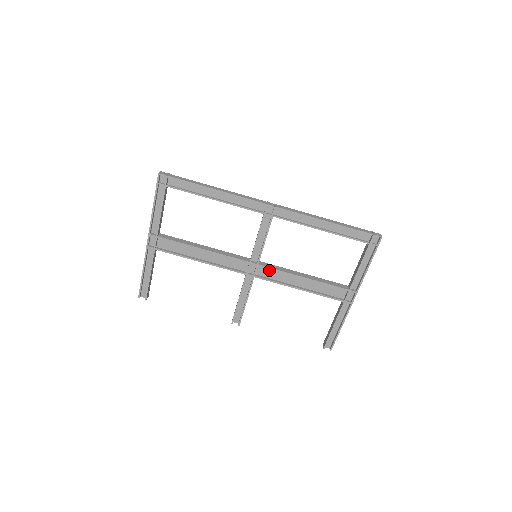
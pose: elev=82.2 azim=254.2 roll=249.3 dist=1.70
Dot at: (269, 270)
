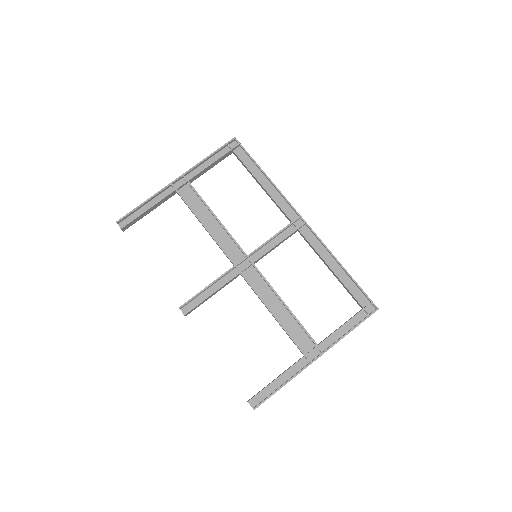
Dot at: (257, 277)
